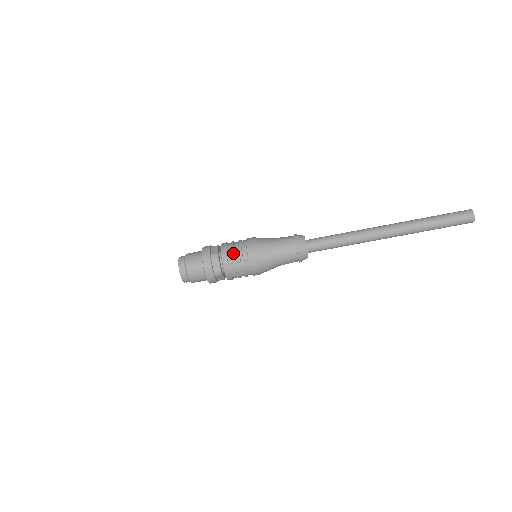
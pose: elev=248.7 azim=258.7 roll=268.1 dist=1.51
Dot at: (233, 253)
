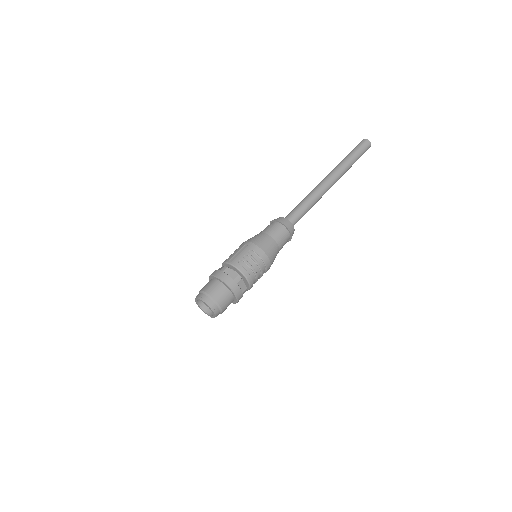
Dot at: occluded
